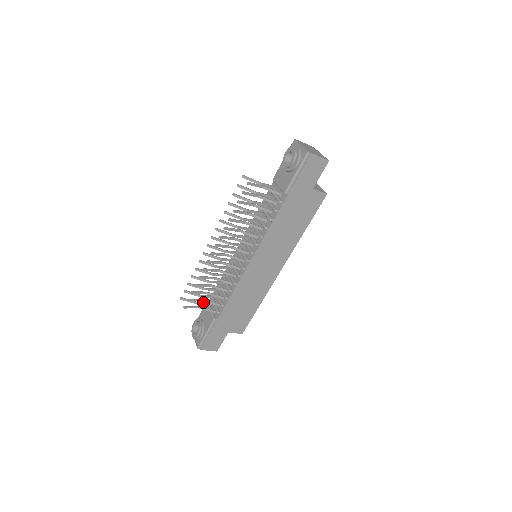
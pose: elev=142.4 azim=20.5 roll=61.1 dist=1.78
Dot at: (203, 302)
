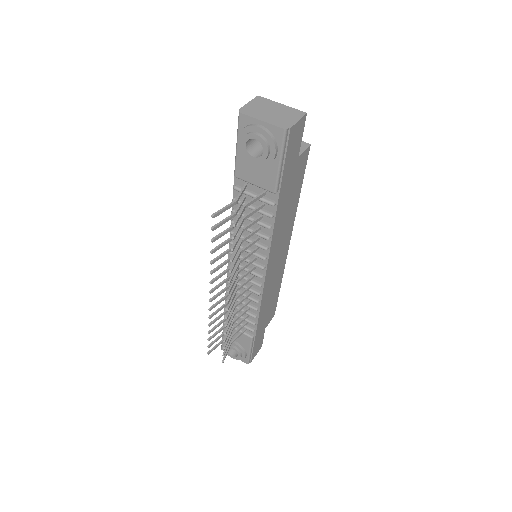
Dot at: occluded
